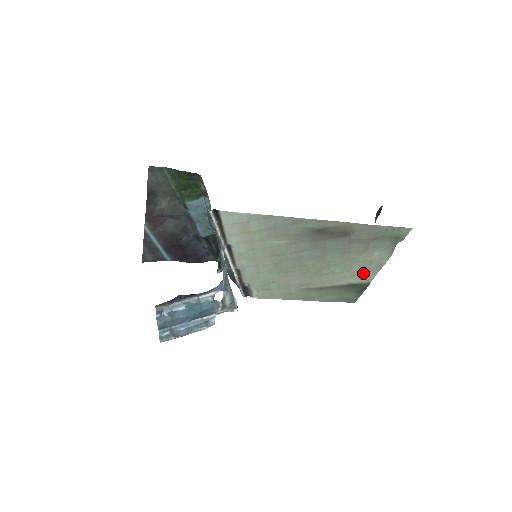
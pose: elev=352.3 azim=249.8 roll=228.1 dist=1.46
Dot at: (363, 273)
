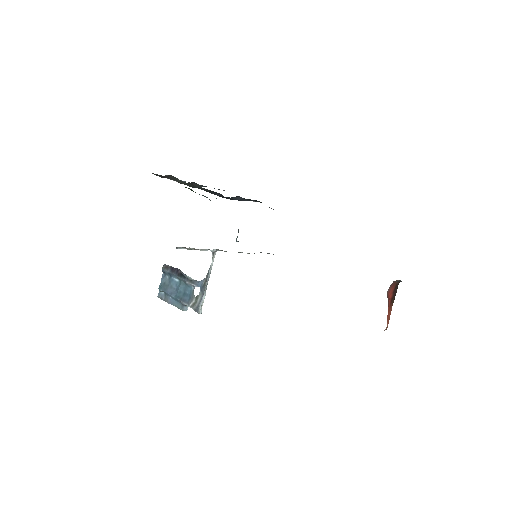
Dot at: occluded
